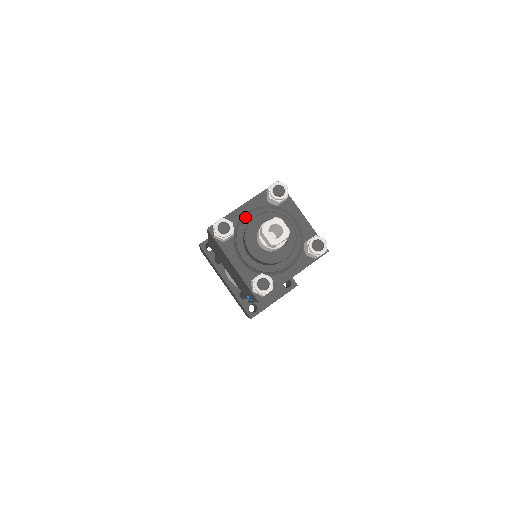
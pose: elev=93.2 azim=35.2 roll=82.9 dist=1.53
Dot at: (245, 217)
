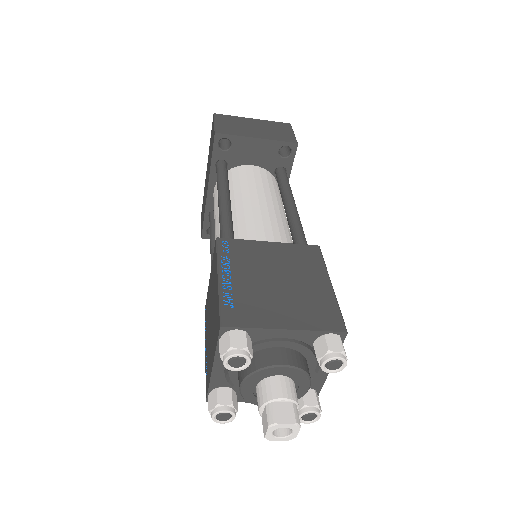
Dot at: (274, 340)
